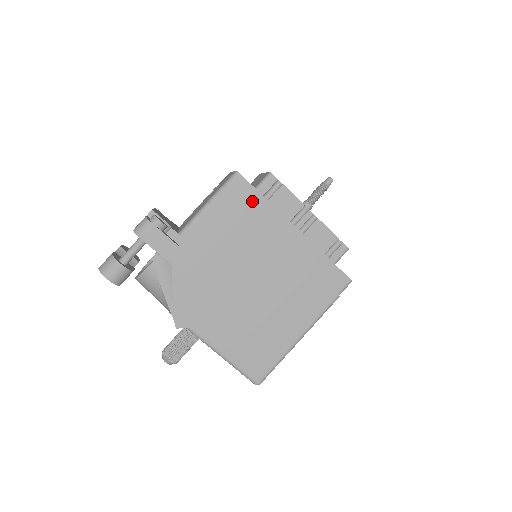
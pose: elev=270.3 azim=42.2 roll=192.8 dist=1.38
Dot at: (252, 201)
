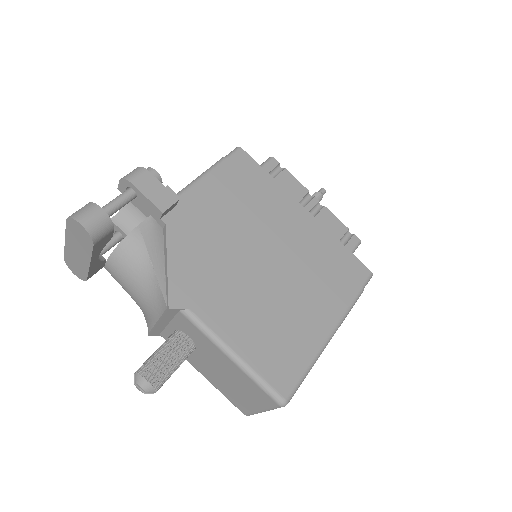
Dot at: (256, 175)
